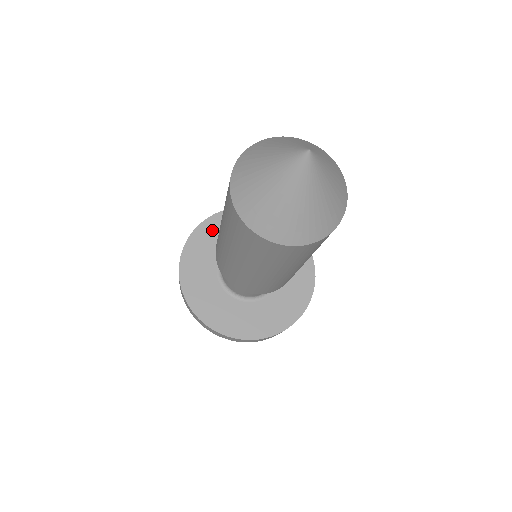
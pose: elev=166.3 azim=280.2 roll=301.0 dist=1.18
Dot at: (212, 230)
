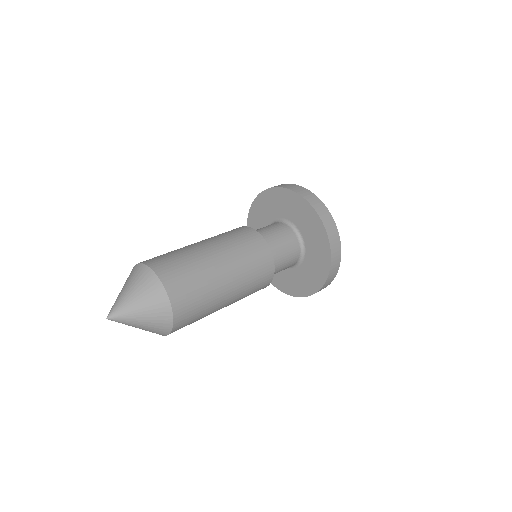
Dot at: (266, 202)
